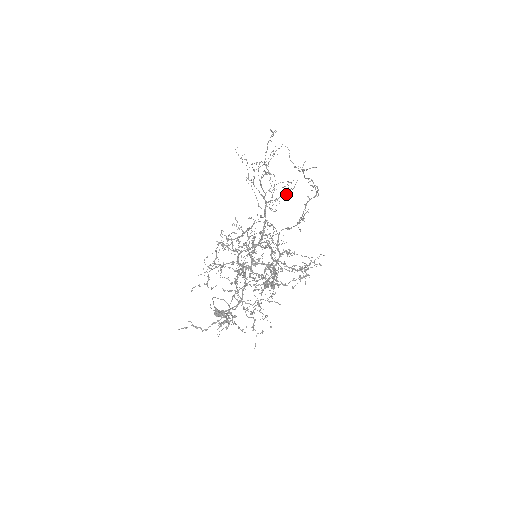
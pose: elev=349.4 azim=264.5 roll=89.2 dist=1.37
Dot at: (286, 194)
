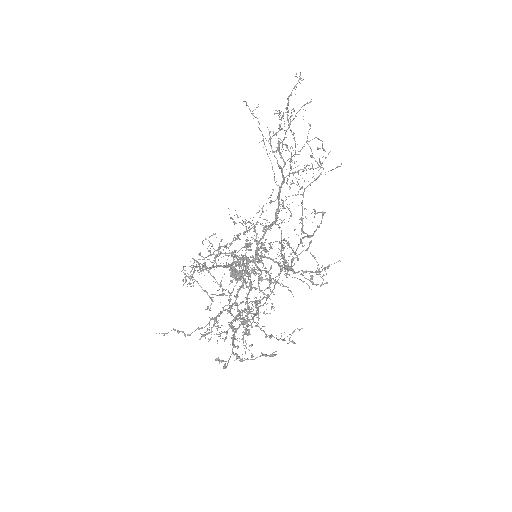
Dot at: (319, 158)
